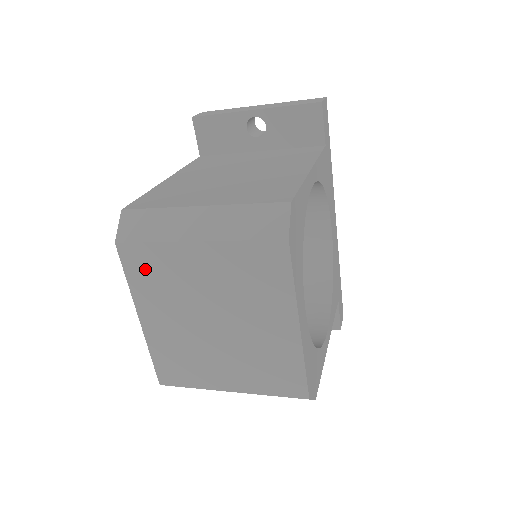
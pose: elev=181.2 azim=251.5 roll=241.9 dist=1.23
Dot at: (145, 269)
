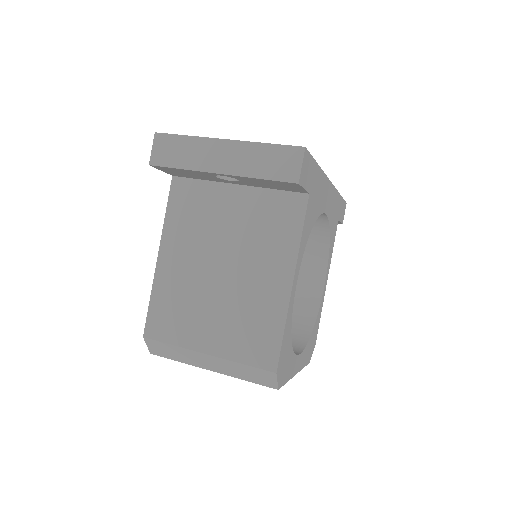
Dot at: occluded
